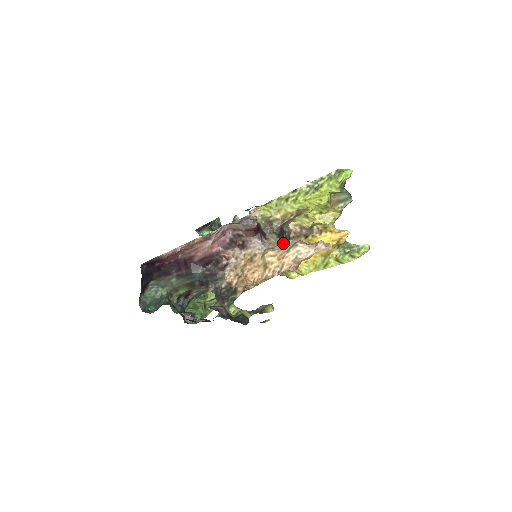
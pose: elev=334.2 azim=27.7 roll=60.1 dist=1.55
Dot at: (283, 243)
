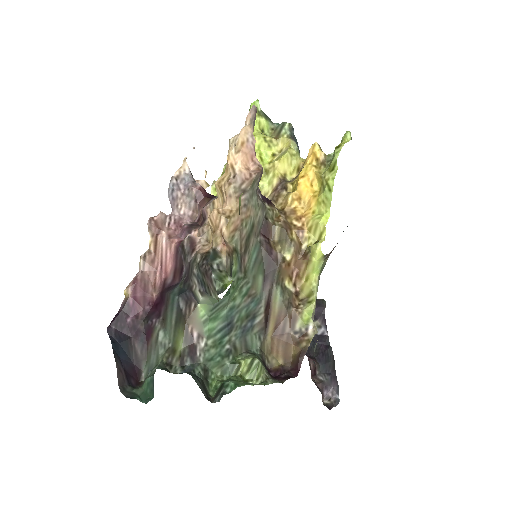
Dot at: occluded
